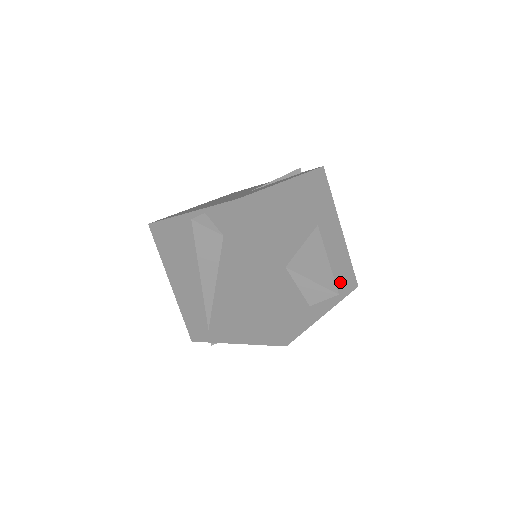
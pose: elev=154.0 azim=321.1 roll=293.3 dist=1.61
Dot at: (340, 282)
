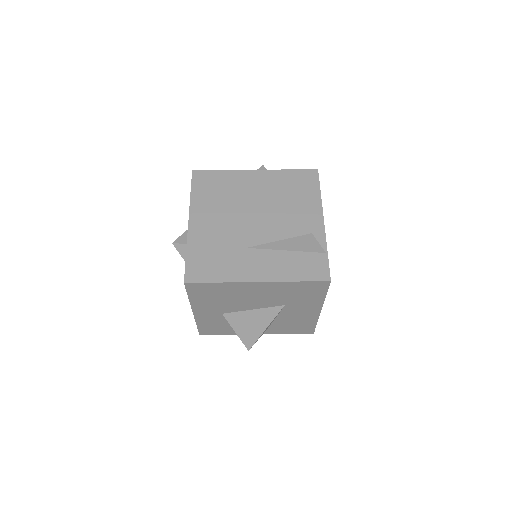
Dot at: (289, 328)
